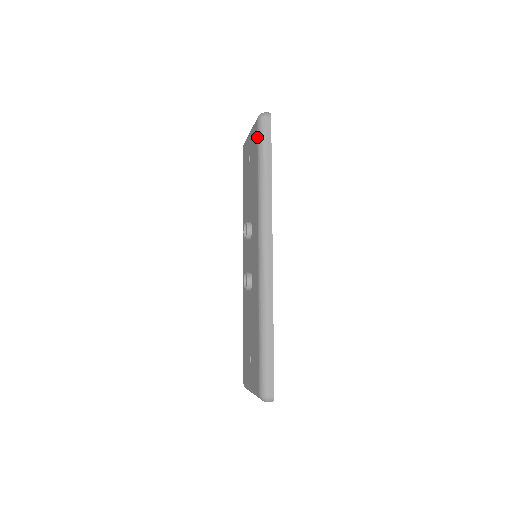
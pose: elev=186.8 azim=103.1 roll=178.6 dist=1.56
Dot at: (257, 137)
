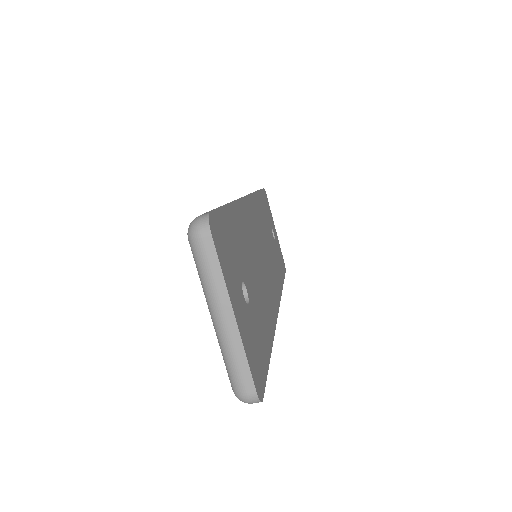
Dot at: occluded
